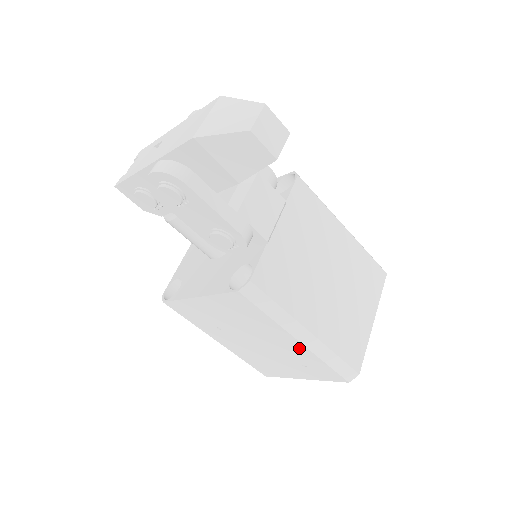
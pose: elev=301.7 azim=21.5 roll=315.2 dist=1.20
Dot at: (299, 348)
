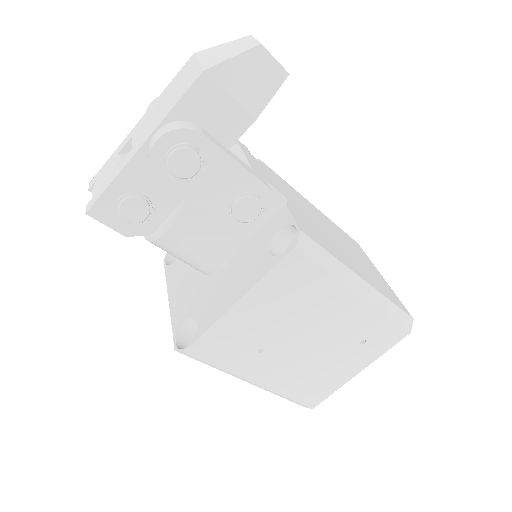
Dot at: (359, 310)
